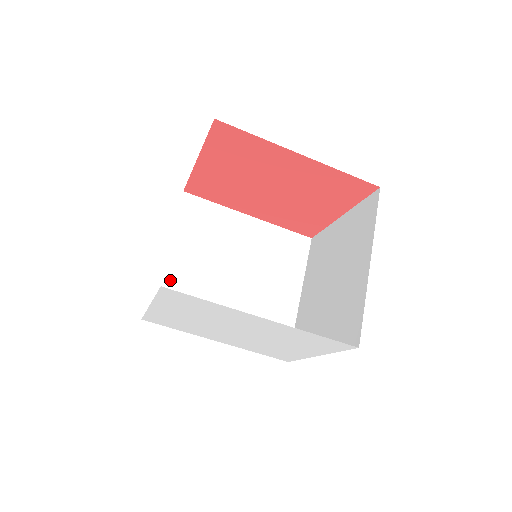
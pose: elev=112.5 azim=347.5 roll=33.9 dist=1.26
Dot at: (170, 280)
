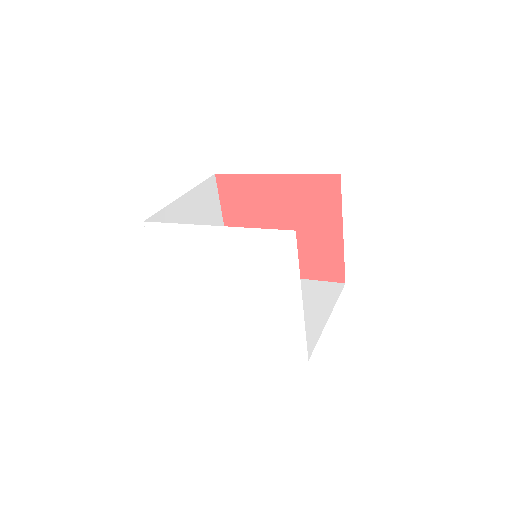
Dot at: occluded
